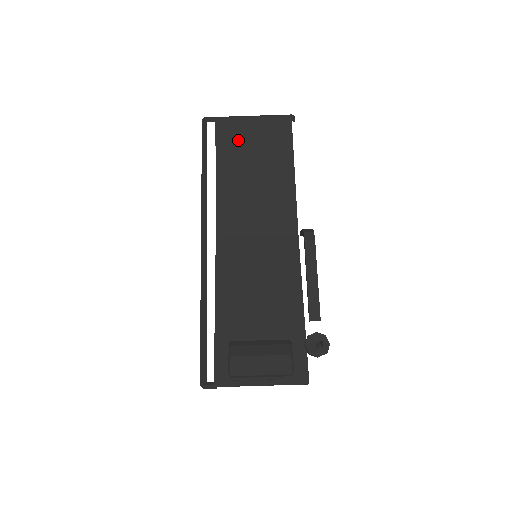
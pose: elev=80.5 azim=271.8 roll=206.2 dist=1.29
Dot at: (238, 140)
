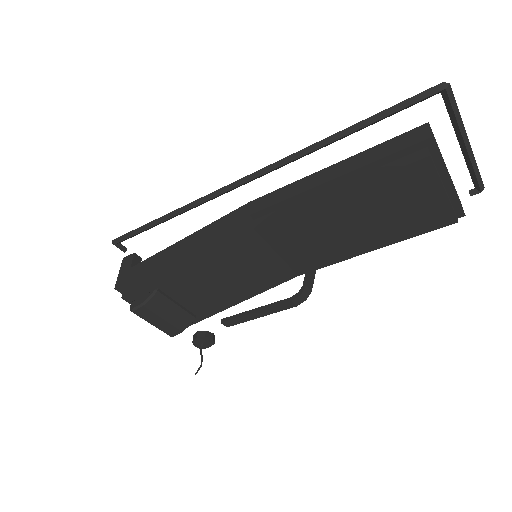
Dot at: (400, 190)
